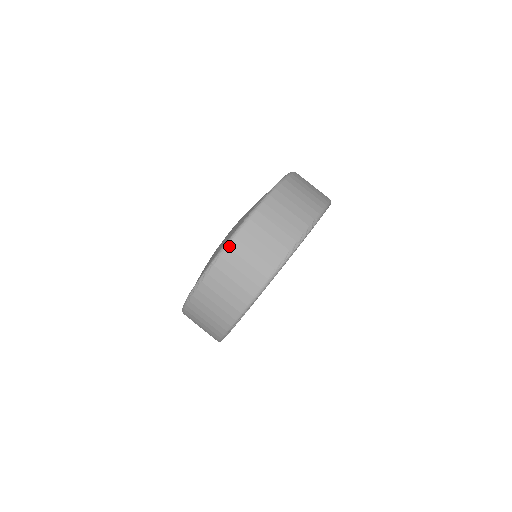
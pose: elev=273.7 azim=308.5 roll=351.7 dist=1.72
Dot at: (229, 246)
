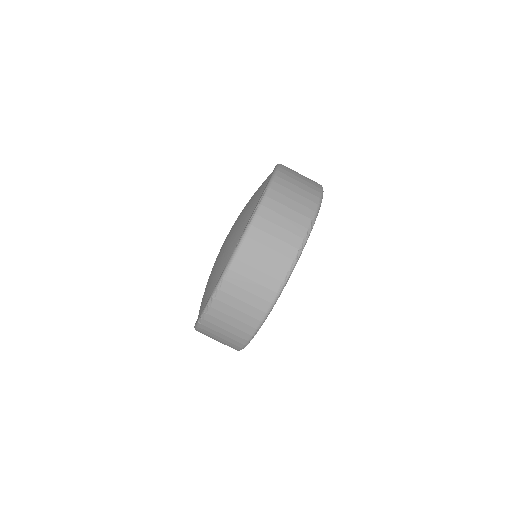
Dot at: (231, 268)
